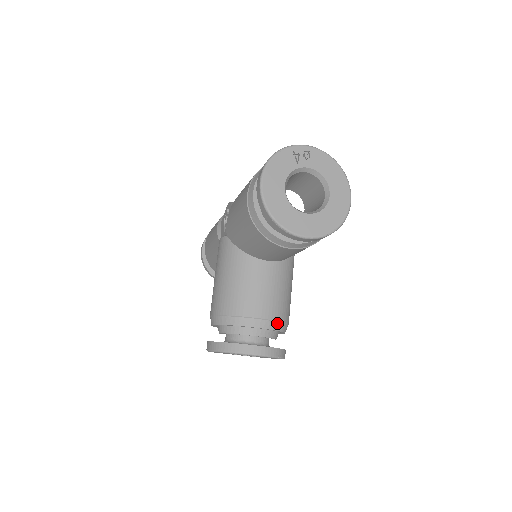
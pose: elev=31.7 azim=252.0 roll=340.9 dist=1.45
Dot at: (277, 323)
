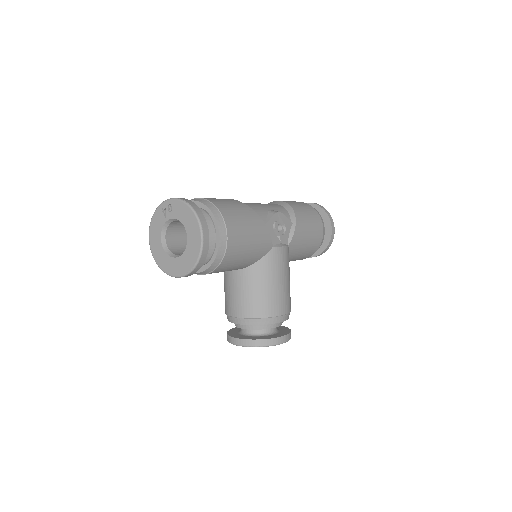
Dot at: (252, 319)
